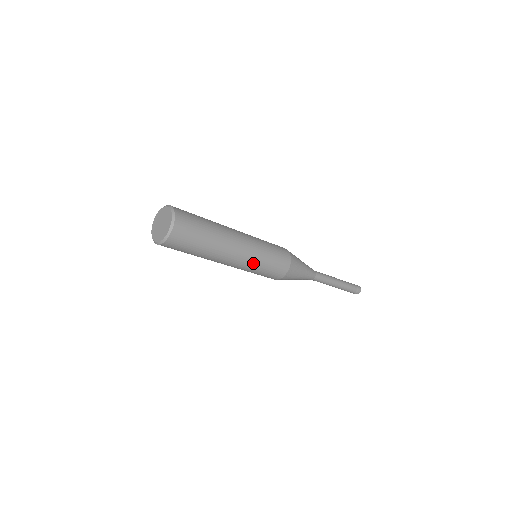
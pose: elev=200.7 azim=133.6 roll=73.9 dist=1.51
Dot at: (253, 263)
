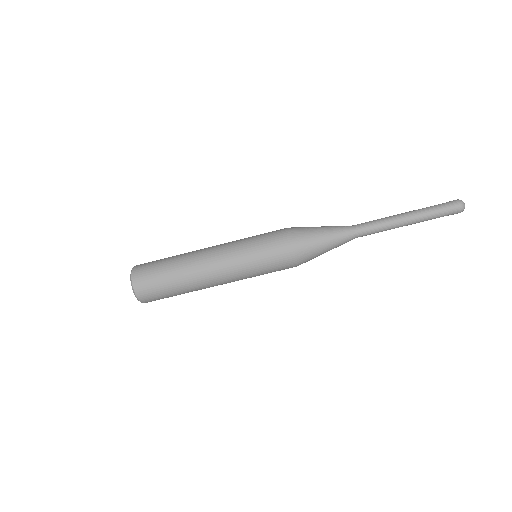
Dot at: (237, 253)
